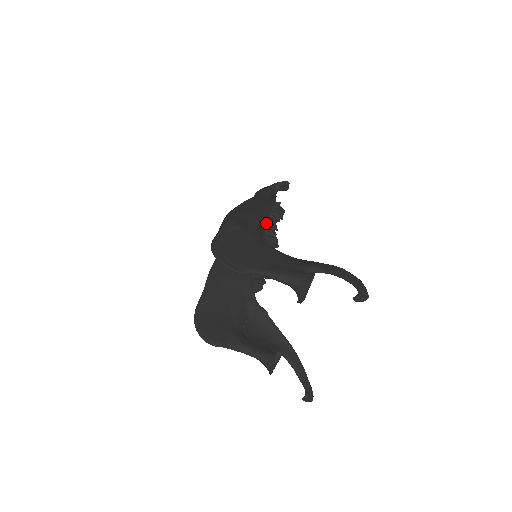
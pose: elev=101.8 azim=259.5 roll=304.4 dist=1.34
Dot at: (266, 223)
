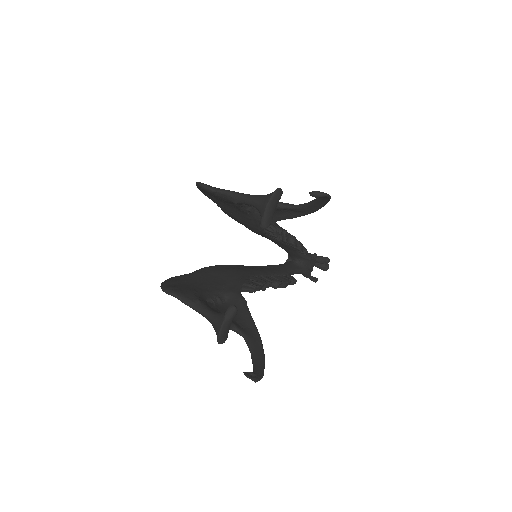
Dot at: occluded
